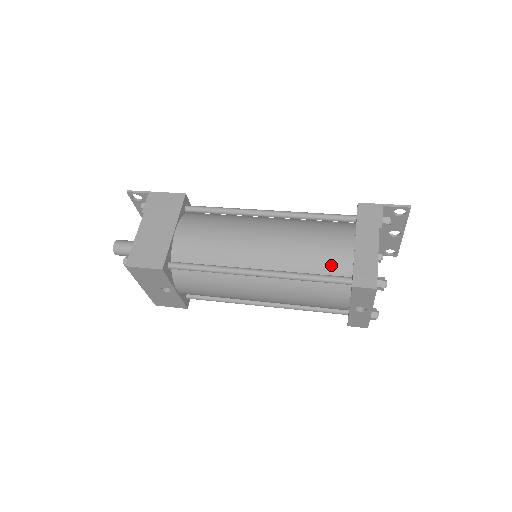
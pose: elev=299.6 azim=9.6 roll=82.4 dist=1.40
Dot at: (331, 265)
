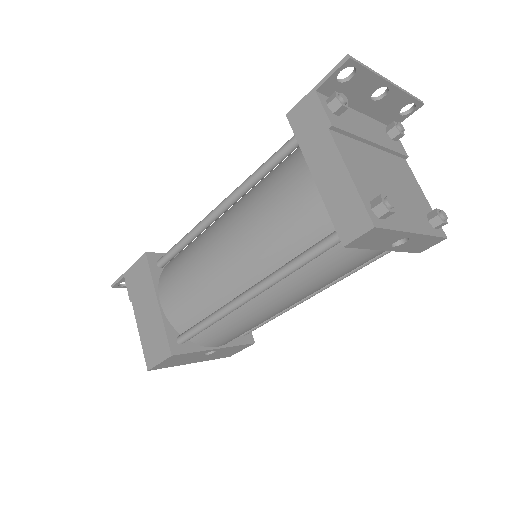
Dot at: (309, 228)
